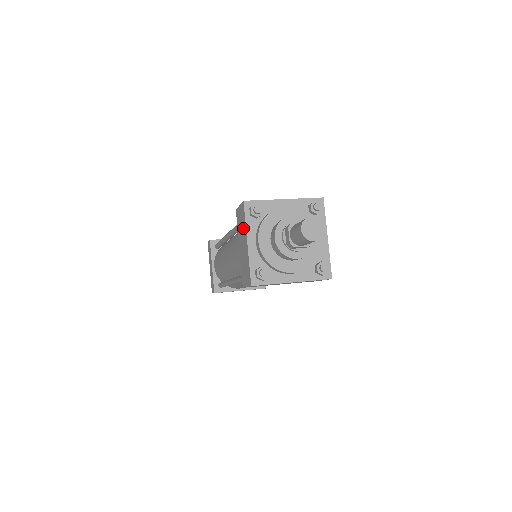
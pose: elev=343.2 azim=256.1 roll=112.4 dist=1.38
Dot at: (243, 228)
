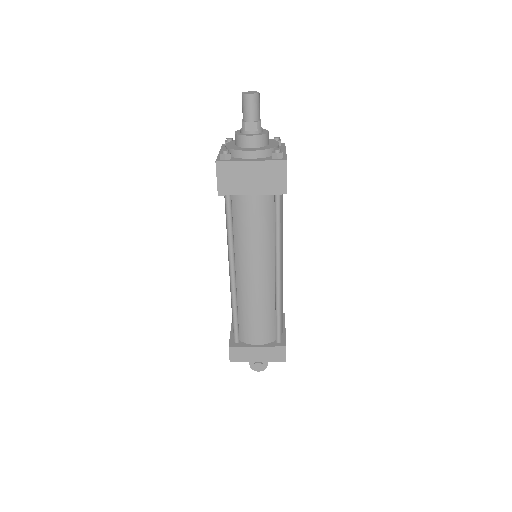
Dot at: occluded
